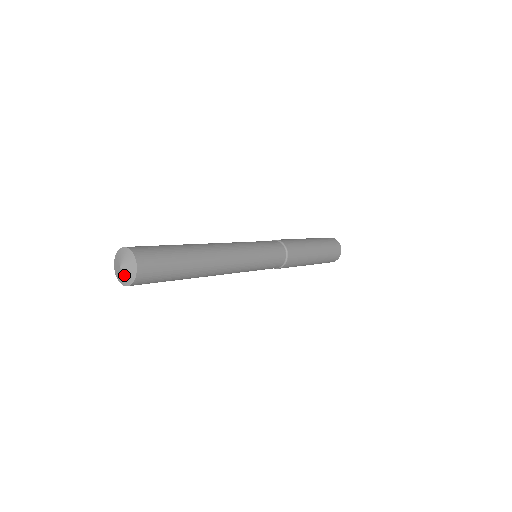
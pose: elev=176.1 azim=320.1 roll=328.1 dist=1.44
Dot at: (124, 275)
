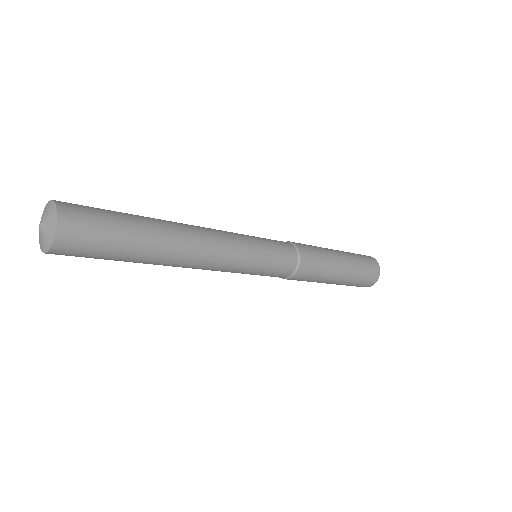
Dot at: (46, 226)
